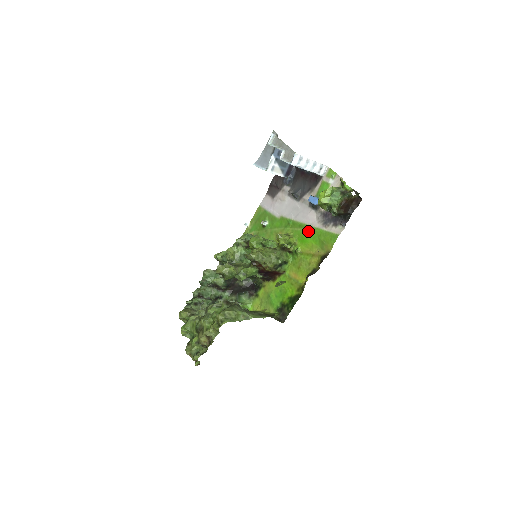
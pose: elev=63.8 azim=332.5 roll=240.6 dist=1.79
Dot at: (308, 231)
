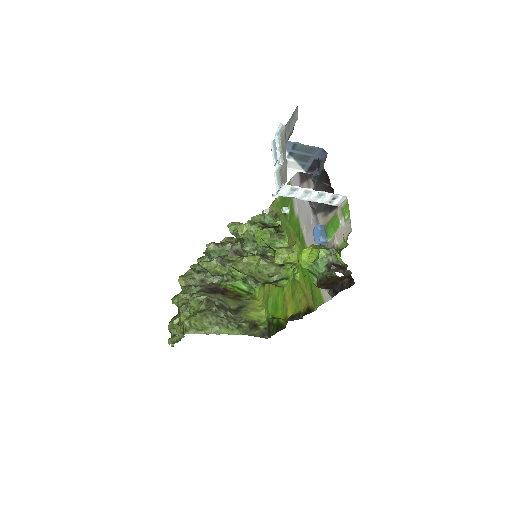
Dot at: occluded
